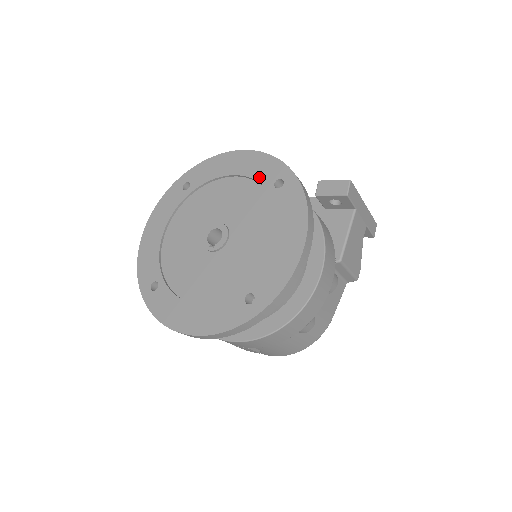
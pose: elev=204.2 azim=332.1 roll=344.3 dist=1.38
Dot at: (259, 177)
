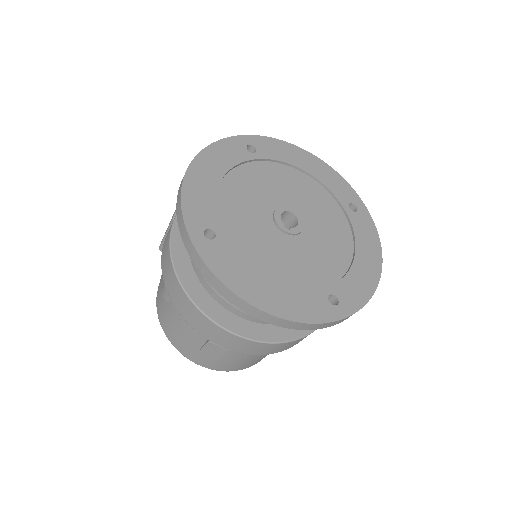
Dot at: (334, 190)
